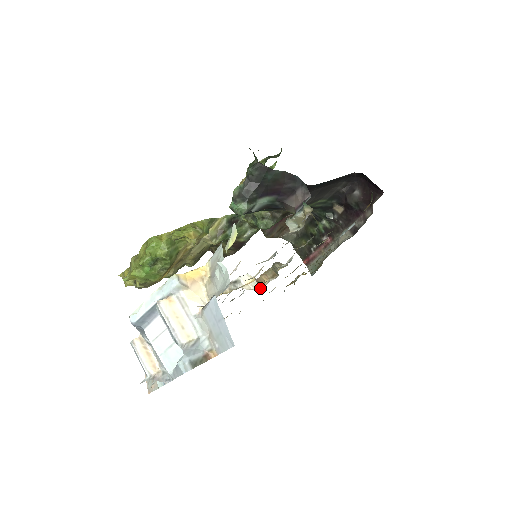
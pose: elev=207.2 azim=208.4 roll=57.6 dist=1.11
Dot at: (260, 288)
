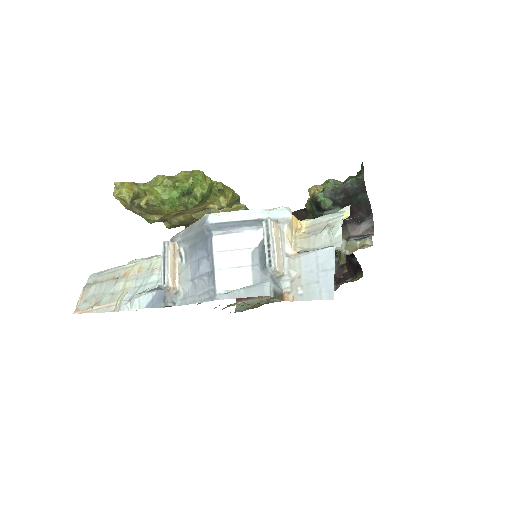
Dot at: occluded
